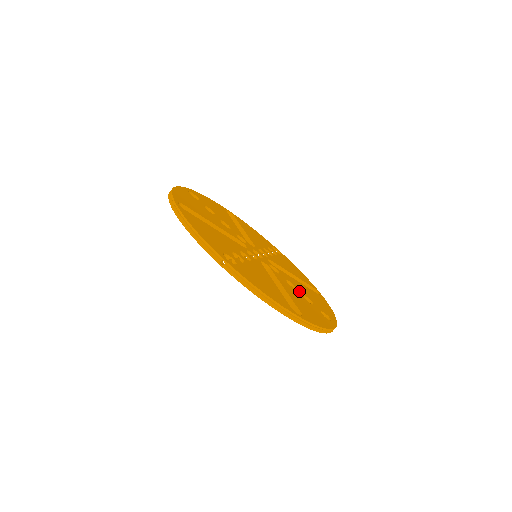
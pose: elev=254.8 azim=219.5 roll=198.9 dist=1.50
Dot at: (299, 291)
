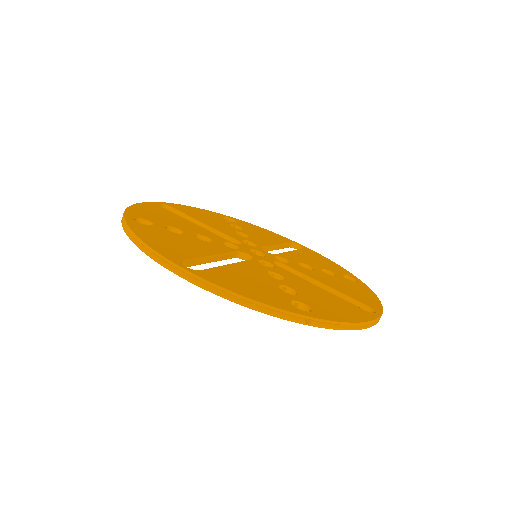
Dot at: (283, 282)
